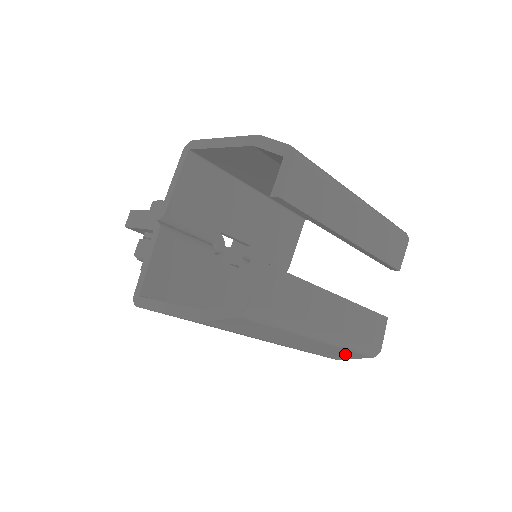
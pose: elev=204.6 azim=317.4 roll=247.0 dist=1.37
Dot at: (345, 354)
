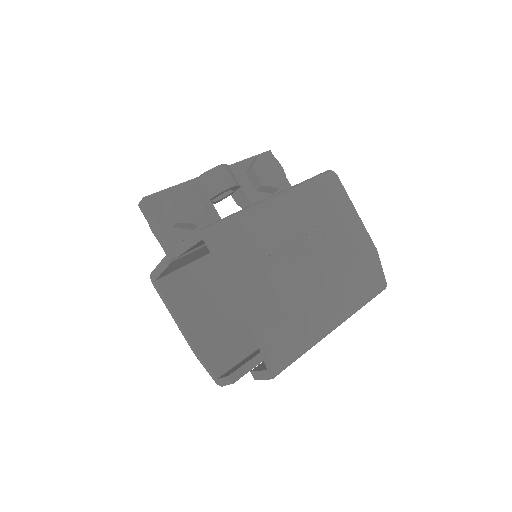
Dot at: occluded
